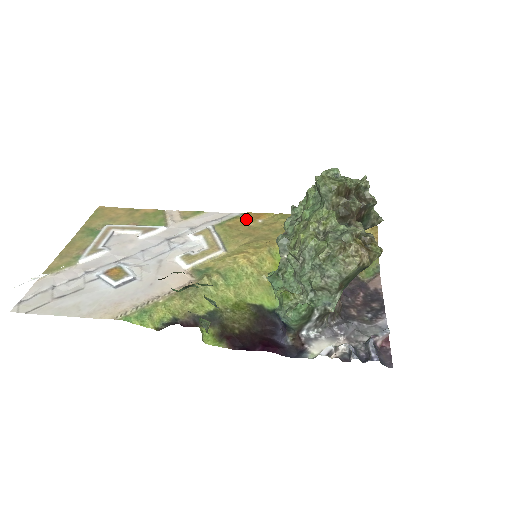
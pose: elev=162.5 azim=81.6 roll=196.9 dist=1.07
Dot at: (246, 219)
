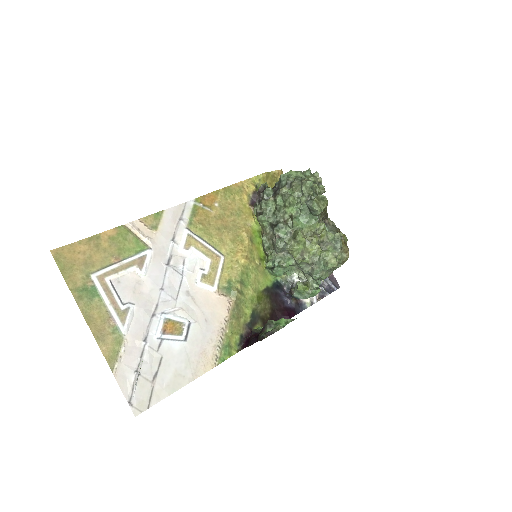
Dot at: (205, 207)
